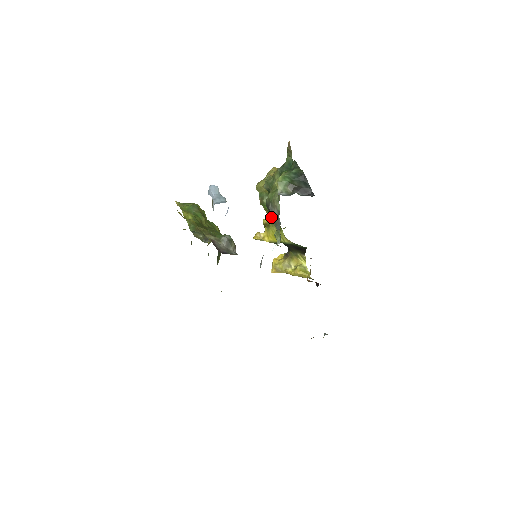
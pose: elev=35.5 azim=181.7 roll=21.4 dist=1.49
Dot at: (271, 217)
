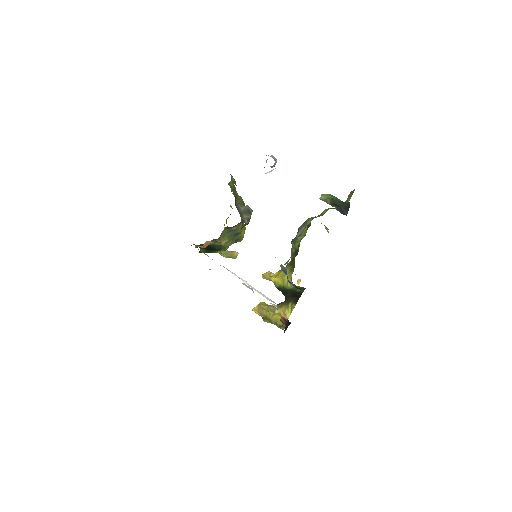
Dot at: (295, 237)
